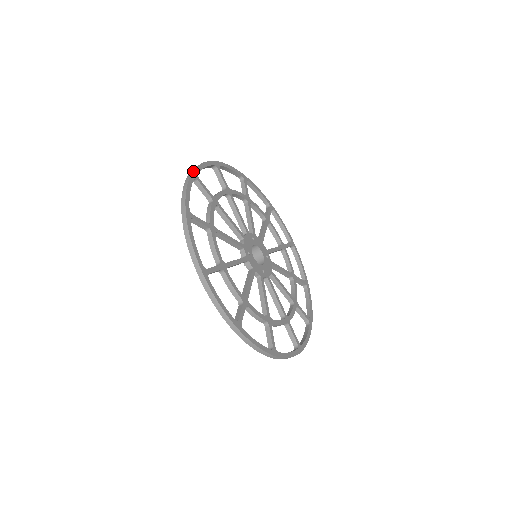
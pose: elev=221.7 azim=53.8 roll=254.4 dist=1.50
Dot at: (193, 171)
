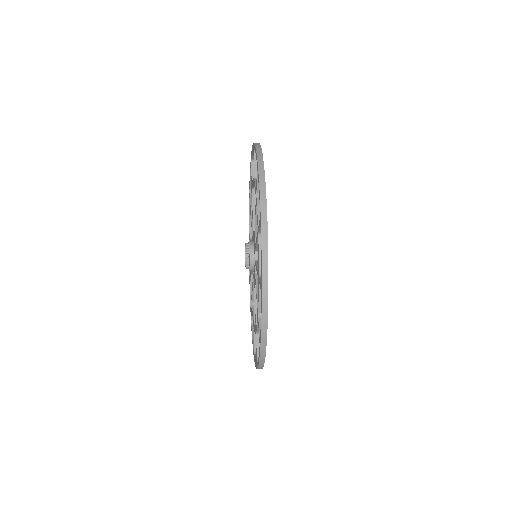
Dot at: occluded
